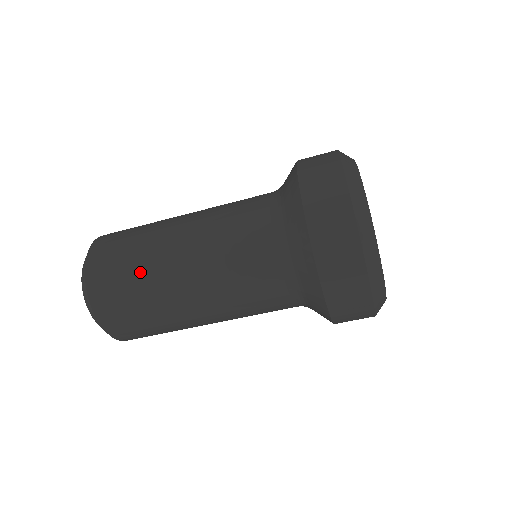
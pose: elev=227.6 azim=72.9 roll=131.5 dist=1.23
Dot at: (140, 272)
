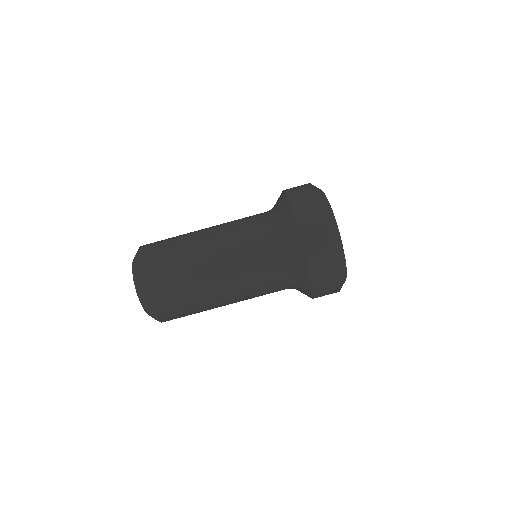
Dot at: (179, 257)
